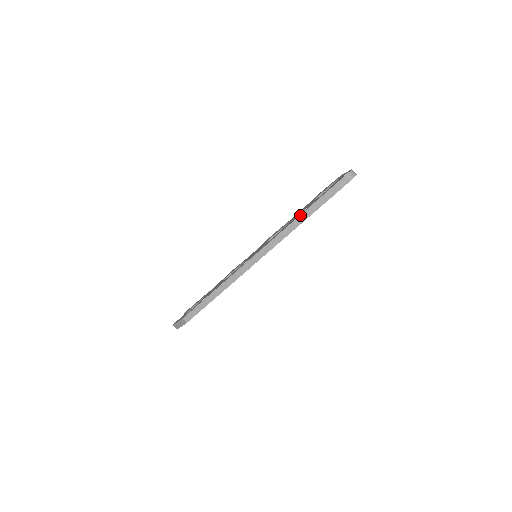
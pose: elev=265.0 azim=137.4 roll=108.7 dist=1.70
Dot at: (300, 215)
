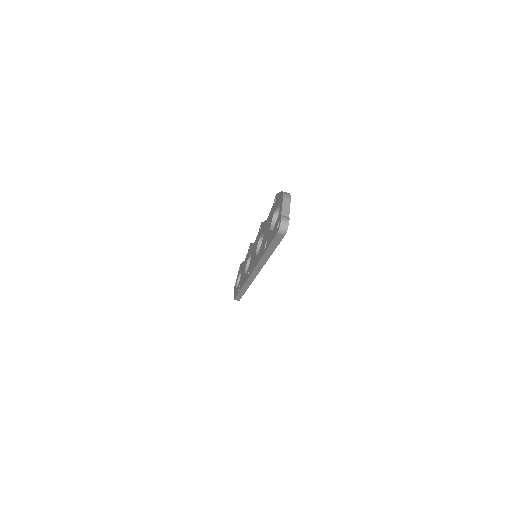
Dot at: (262, 255)
